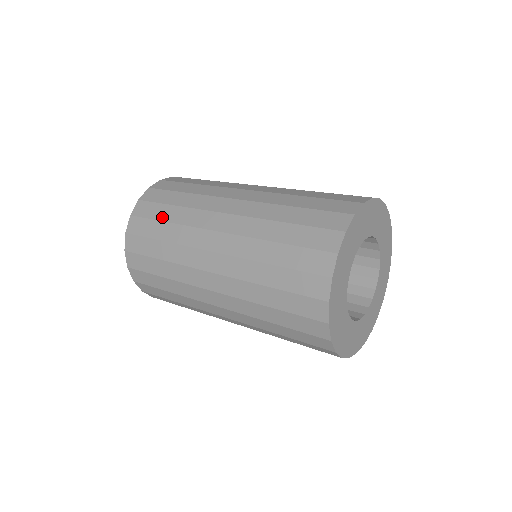
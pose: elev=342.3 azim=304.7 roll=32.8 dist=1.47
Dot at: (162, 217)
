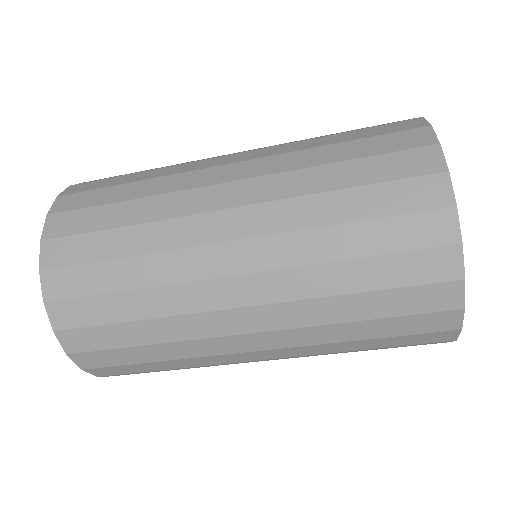
Dot at: (121, 182)
